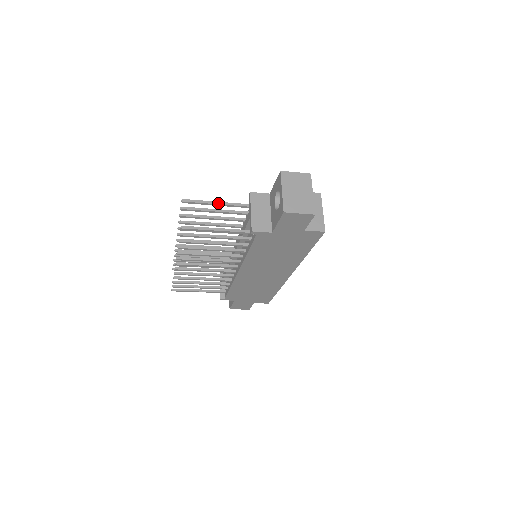
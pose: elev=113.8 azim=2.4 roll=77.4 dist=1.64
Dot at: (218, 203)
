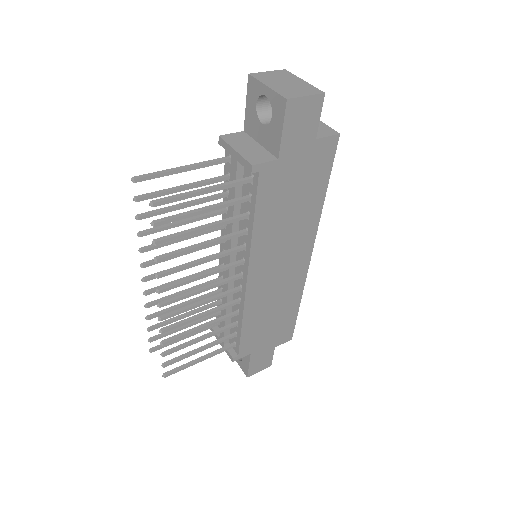
Dot at: (184, 167)
